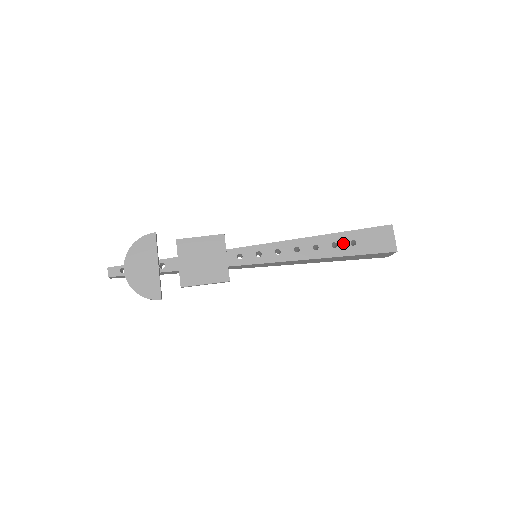
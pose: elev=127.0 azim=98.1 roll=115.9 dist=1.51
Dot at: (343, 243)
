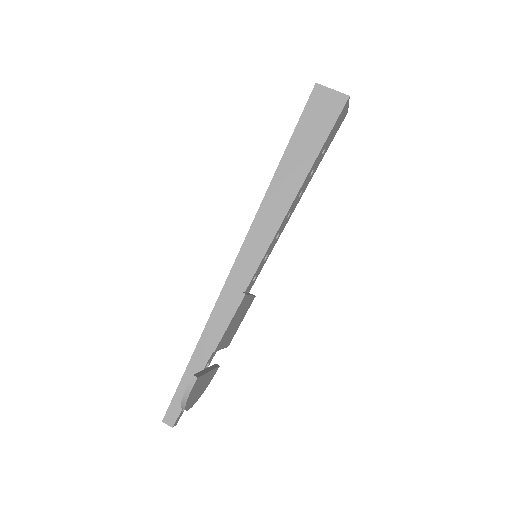
Dot at: (317, 162)
